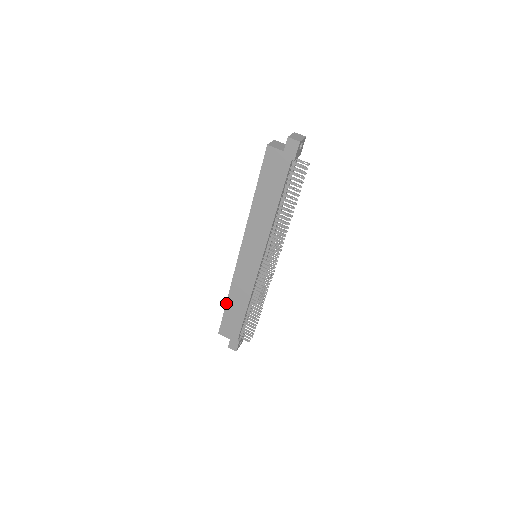
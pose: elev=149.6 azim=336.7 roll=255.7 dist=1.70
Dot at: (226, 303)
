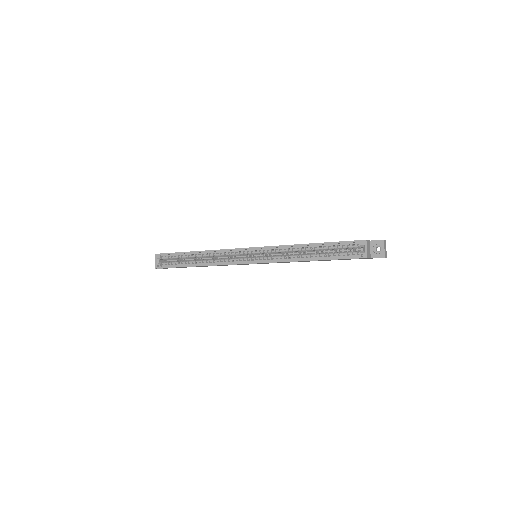
Dot at: occluded
